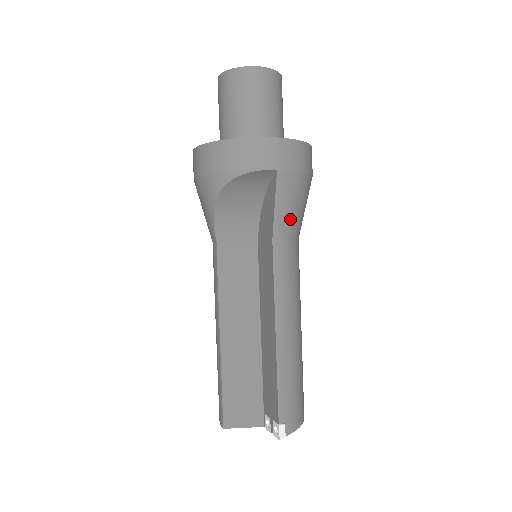
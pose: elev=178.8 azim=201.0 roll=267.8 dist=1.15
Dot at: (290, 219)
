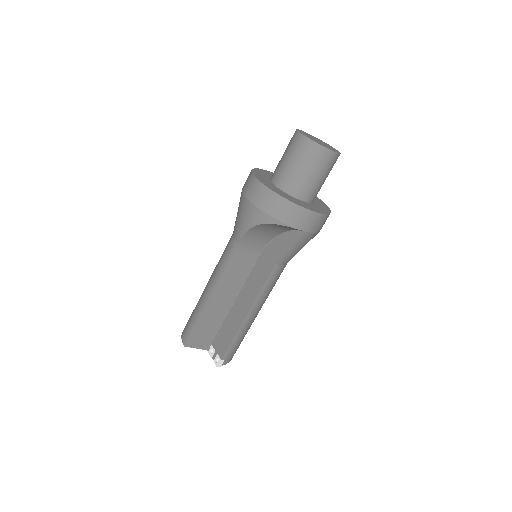
Dot at: (293, 255)
